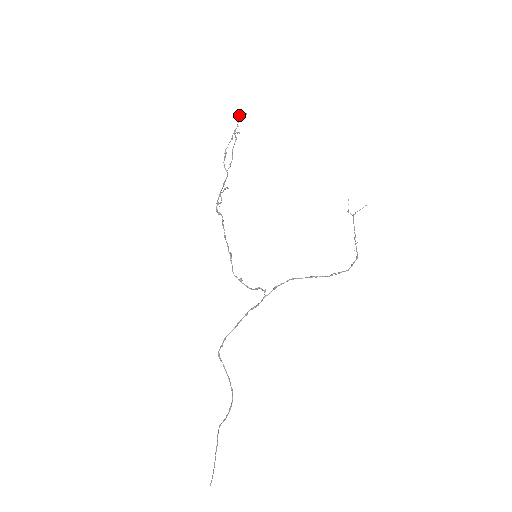
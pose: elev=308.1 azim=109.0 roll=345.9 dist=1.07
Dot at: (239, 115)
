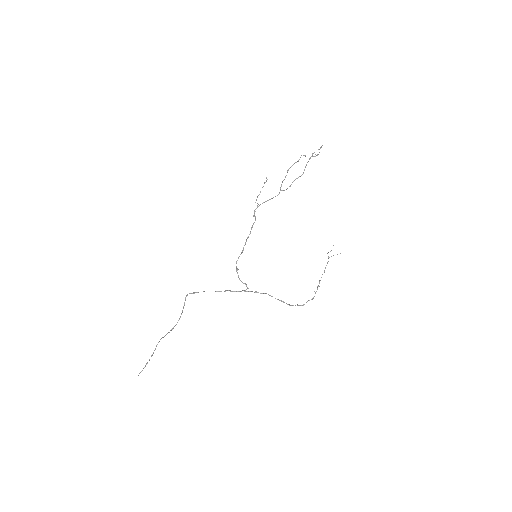
Dot at: occluded
